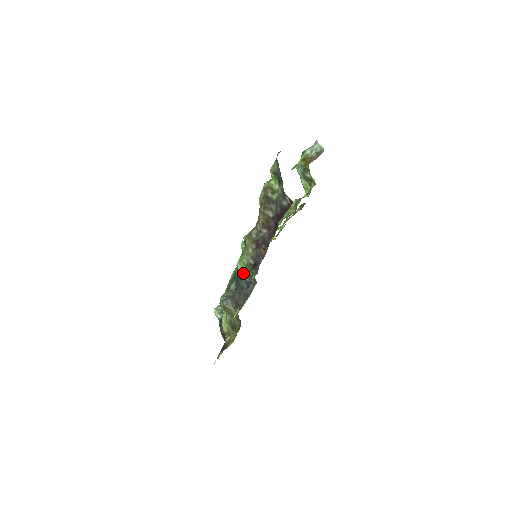
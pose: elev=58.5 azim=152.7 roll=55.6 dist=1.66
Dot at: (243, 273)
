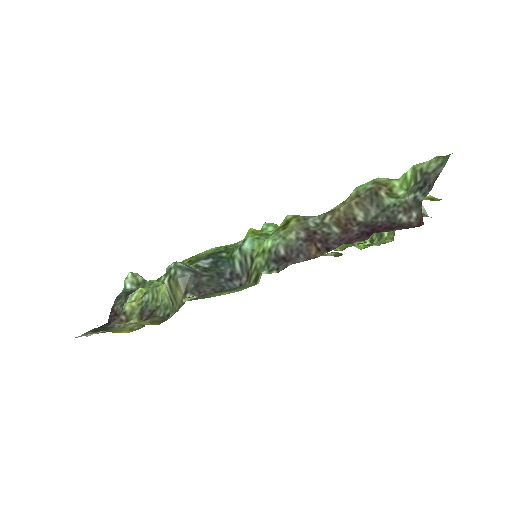
Dot at: (243, 257)
